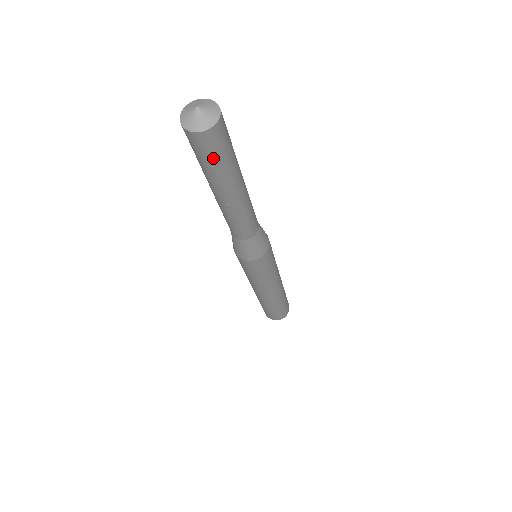
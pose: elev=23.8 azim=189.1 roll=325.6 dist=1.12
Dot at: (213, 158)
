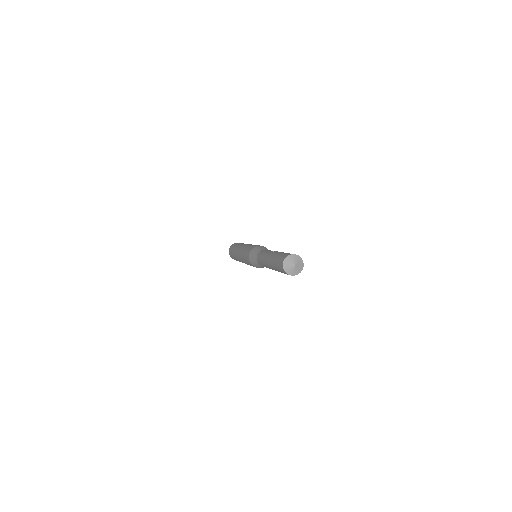
Dot at: occluded
